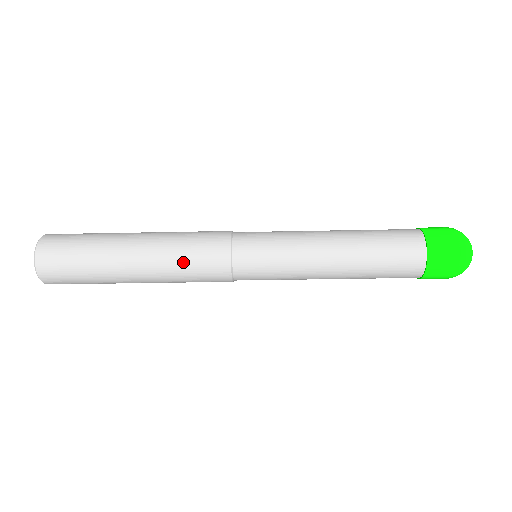
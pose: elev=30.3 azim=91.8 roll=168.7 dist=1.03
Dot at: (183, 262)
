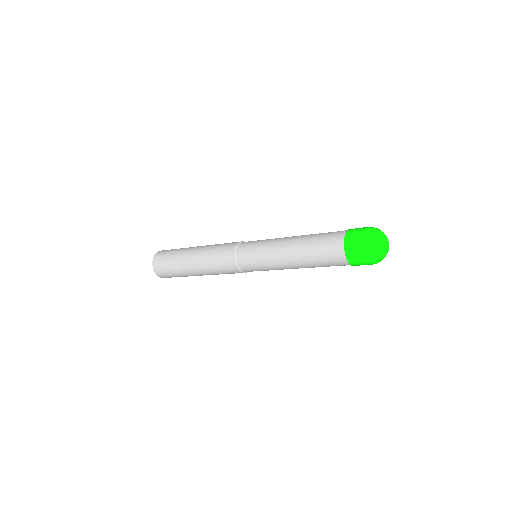
Dot at: (214, 267)
